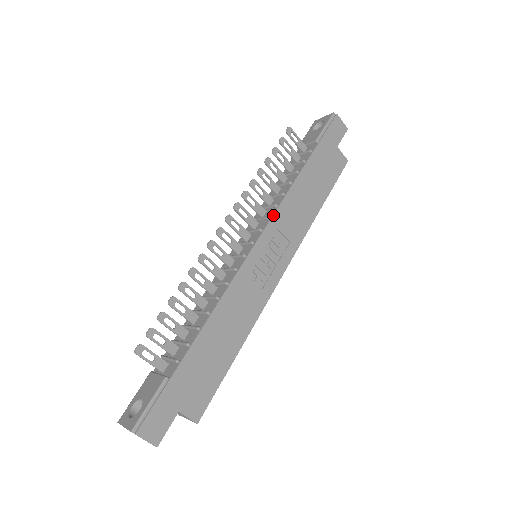
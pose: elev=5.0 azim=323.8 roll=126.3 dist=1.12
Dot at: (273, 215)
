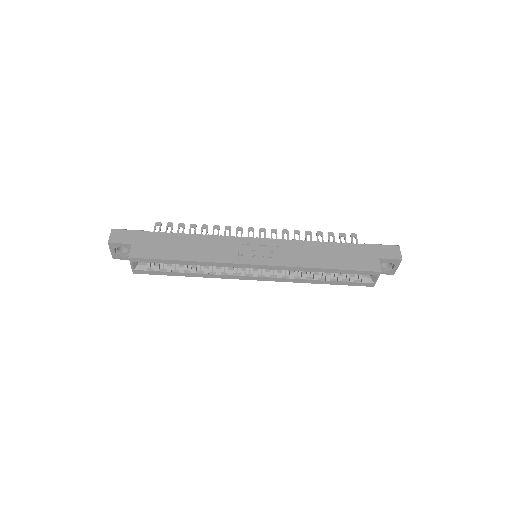
Dot at: (284, 240)
